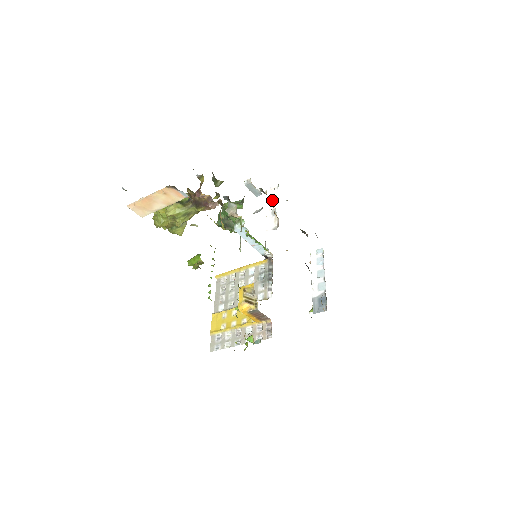
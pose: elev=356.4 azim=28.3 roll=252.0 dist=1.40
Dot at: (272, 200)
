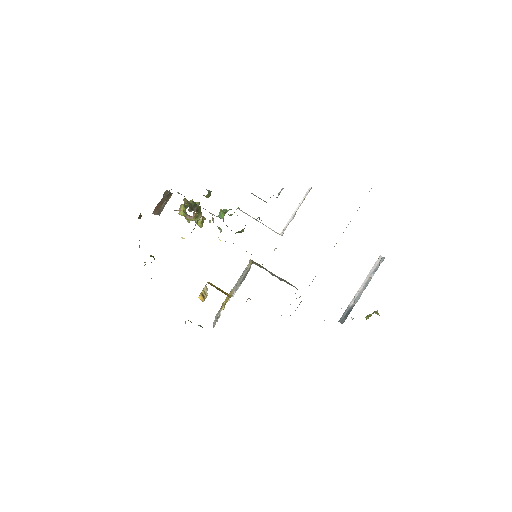
Dot at: (301, 203)
